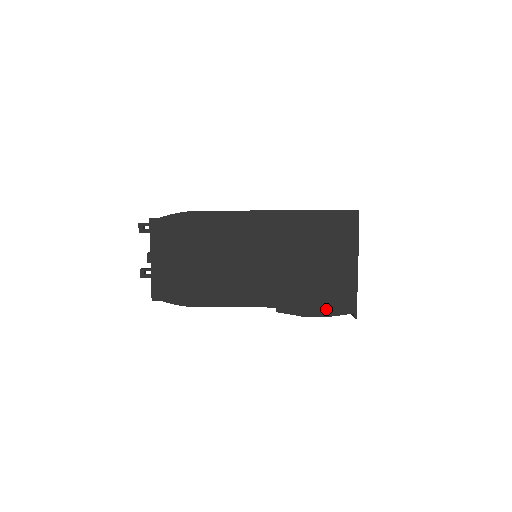
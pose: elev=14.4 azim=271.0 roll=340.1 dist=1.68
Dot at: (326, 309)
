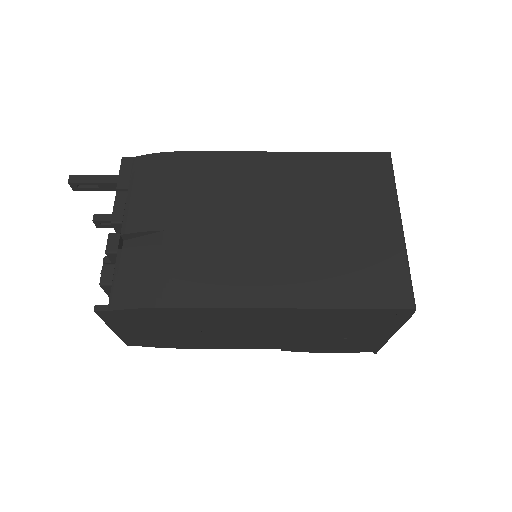
Dot at: (341, 350)
